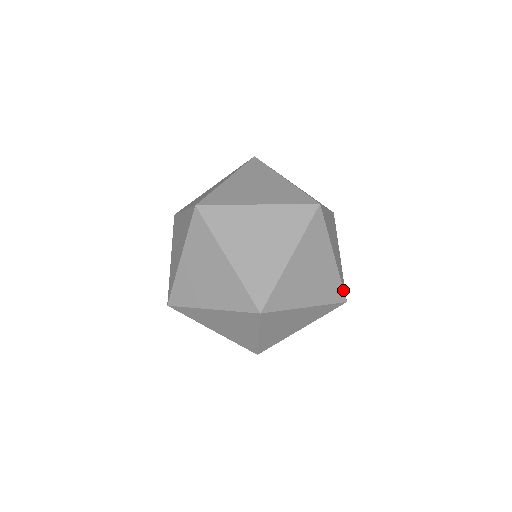
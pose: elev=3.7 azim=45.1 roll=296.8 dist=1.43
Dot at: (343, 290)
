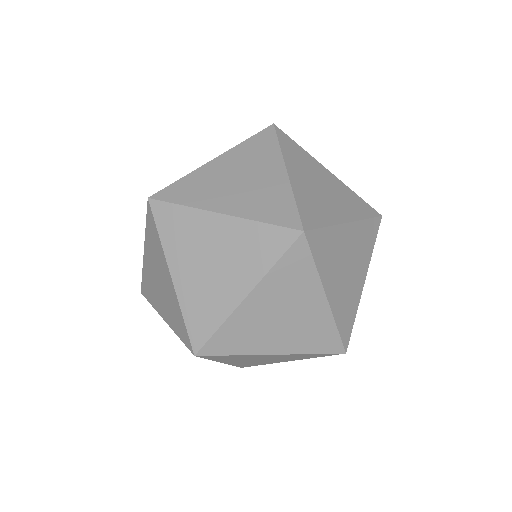
Dot at: occluded
